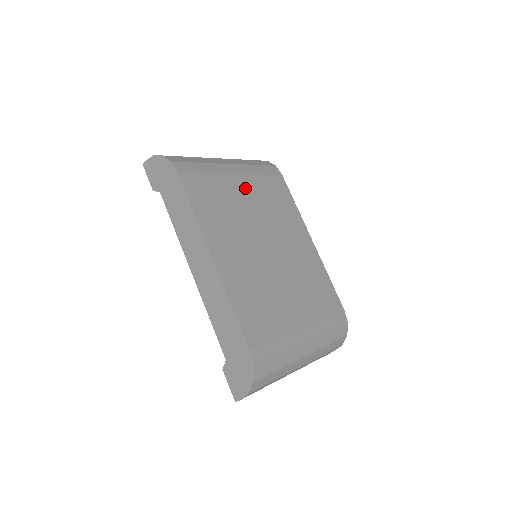
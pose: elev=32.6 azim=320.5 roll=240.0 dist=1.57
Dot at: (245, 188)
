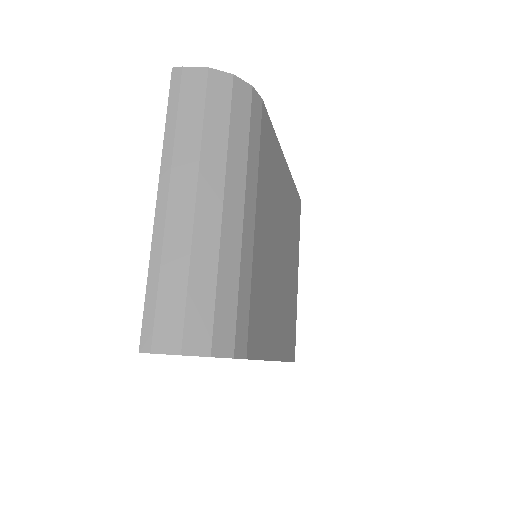
Dot at: (262, 223)
